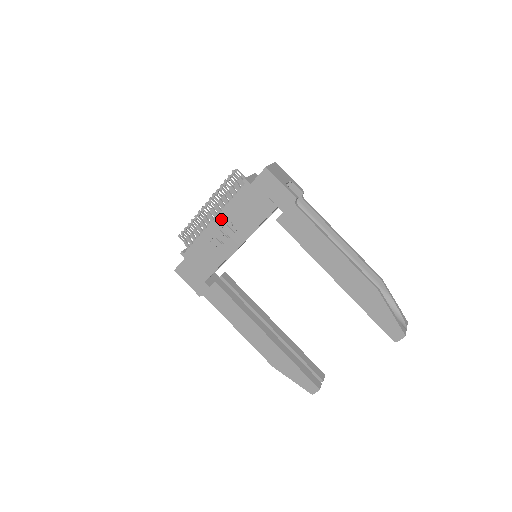
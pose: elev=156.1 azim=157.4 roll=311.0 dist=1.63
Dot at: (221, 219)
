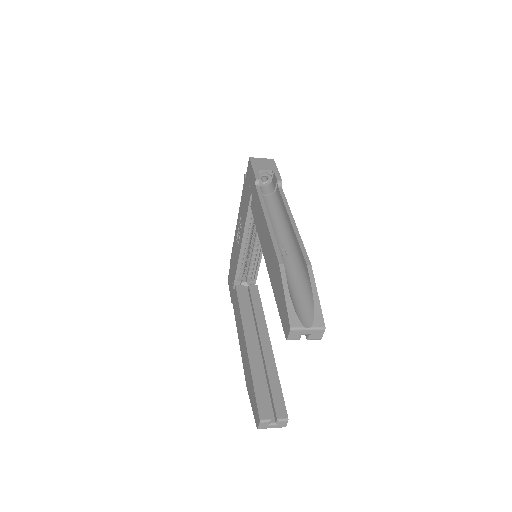
Dot at: (239, 219)
